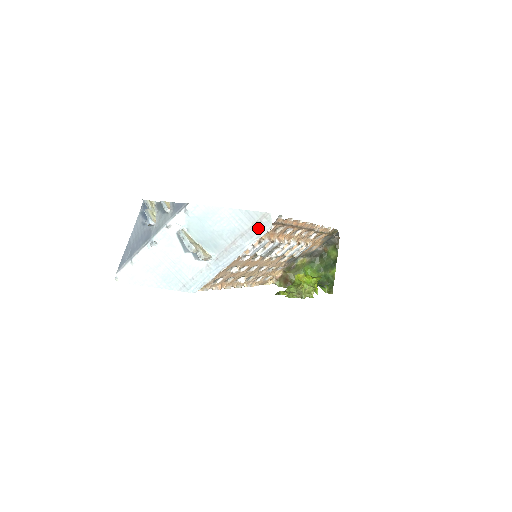
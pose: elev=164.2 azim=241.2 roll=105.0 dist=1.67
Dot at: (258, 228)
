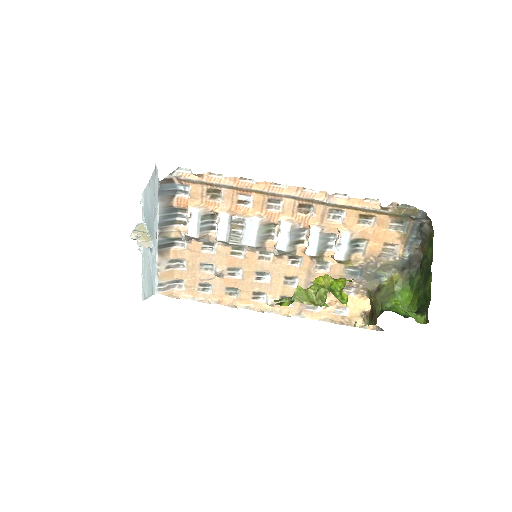
Dot at: (156, 188)
